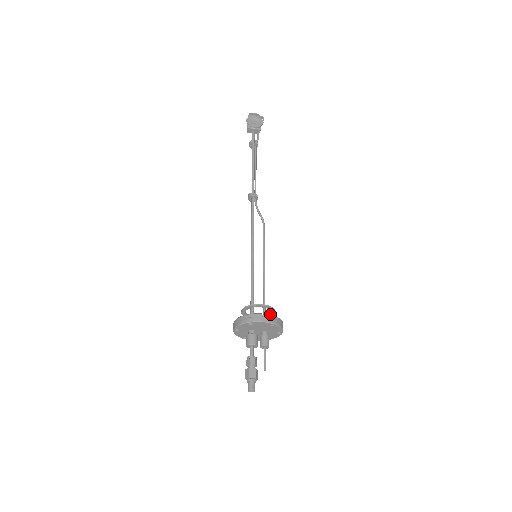
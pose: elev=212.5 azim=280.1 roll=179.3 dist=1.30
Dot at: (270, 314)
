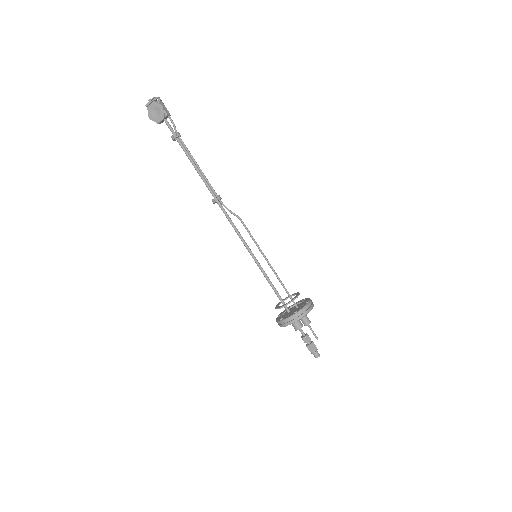
Dot at: (296, 296)
